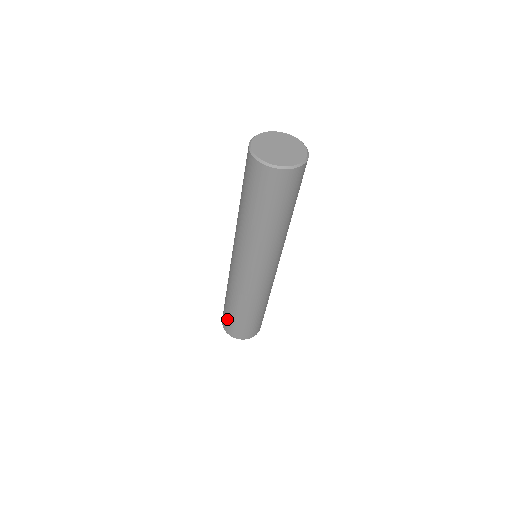
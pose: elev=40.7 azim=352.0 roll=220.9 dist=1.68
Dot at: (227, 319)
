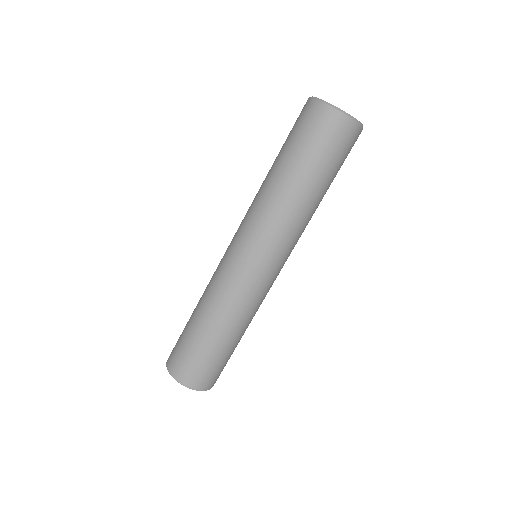
Dot at: occluded
